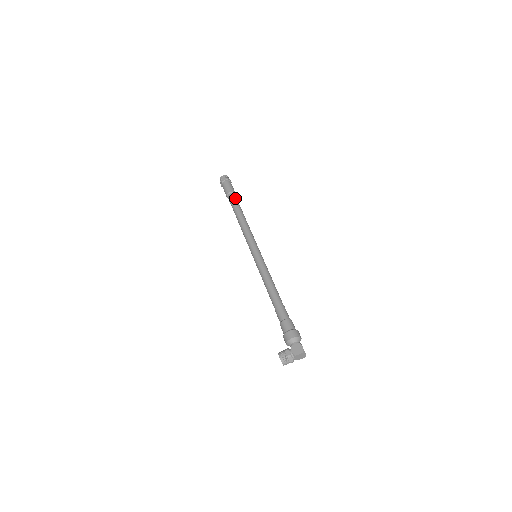
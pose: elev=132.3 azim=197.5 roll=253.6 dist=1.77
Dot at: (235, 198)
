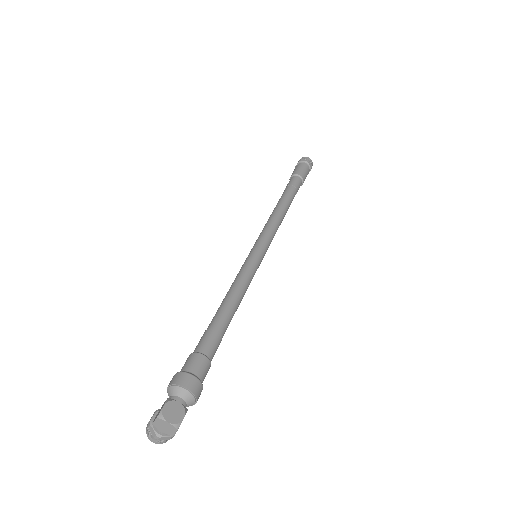
Dot at: (290, 182)
